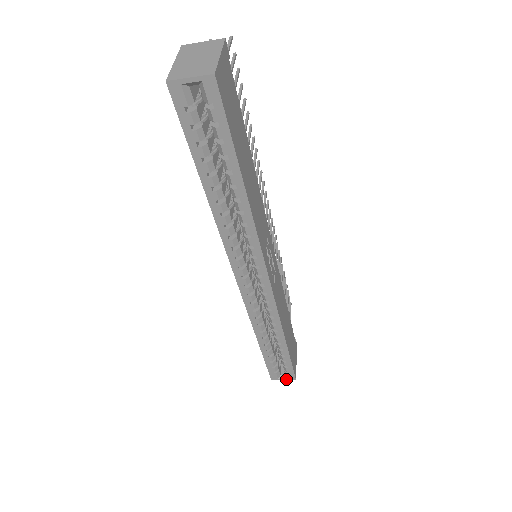
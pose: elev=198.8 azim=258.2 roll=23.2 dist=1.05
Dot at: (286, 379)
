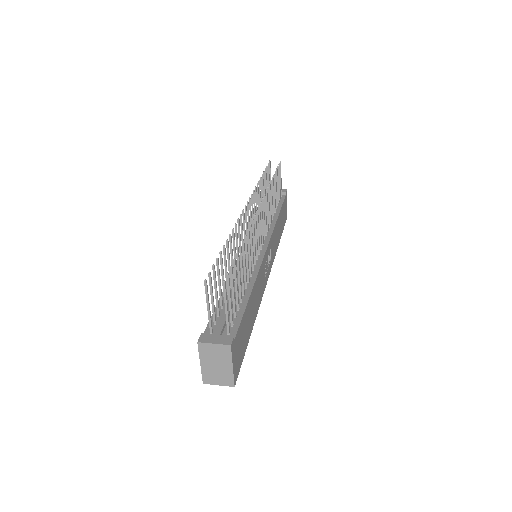
Dot at: occluded
